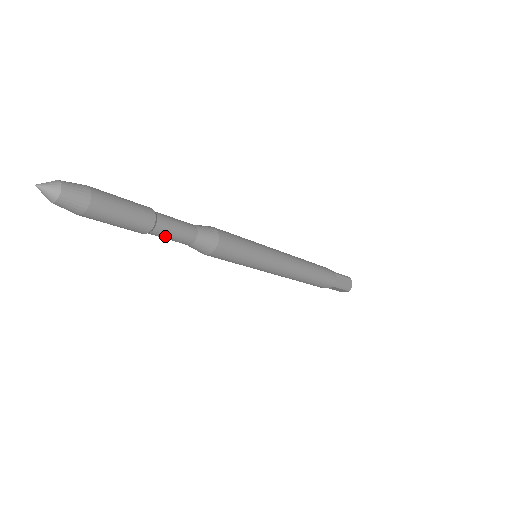
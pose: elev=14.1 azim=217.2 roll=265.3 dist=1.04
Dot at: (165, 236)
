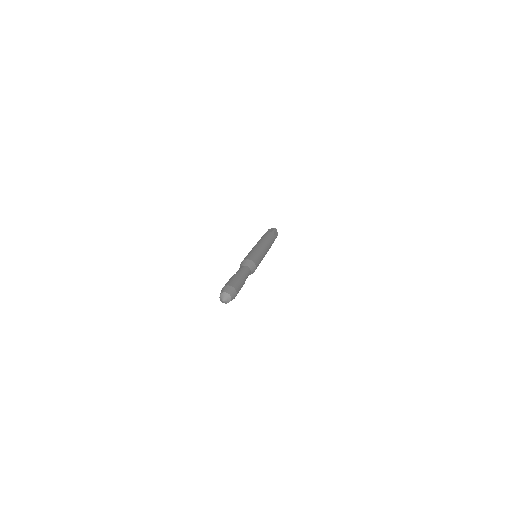
Dot at: occluded
